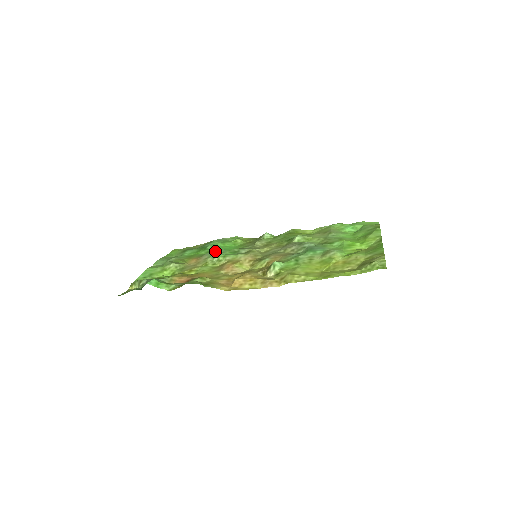
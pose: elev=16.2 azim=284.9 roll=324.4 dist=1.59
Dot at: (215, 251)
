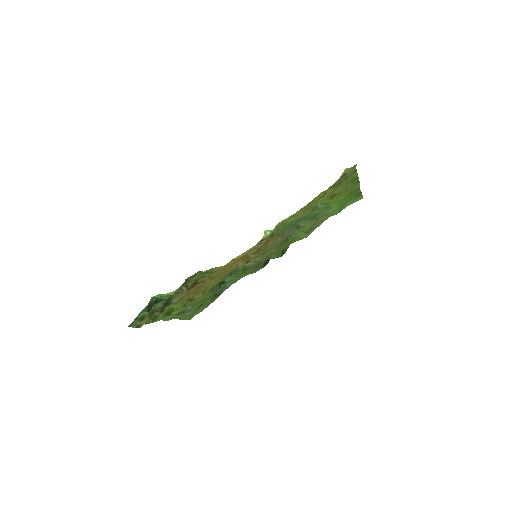
Dot at: occluded
